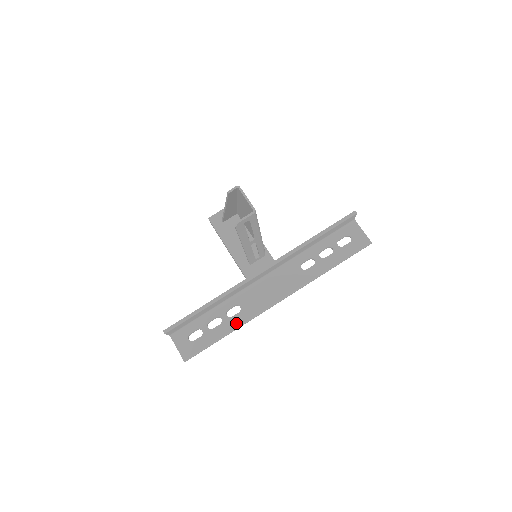
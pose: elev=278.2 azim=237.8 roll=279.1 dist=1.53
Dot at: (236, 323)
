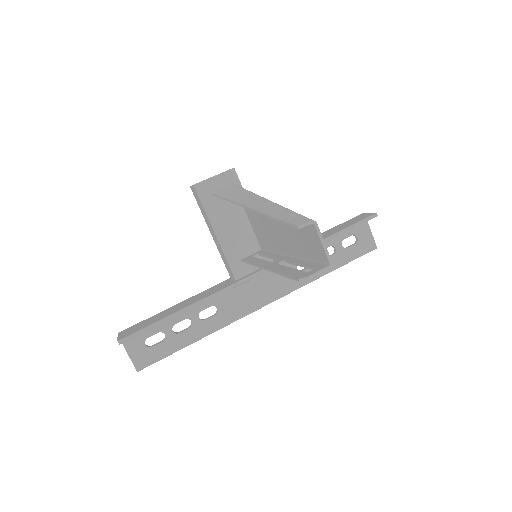
Dot at: (210, 328)
